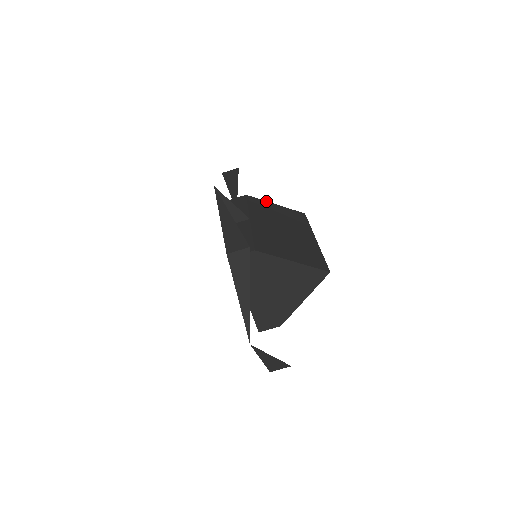
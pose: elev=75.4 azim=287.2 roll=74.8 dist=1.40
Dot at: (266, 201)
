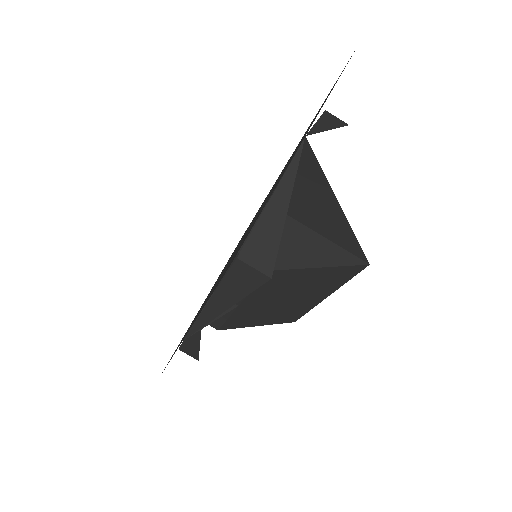
Dot at: occluded
